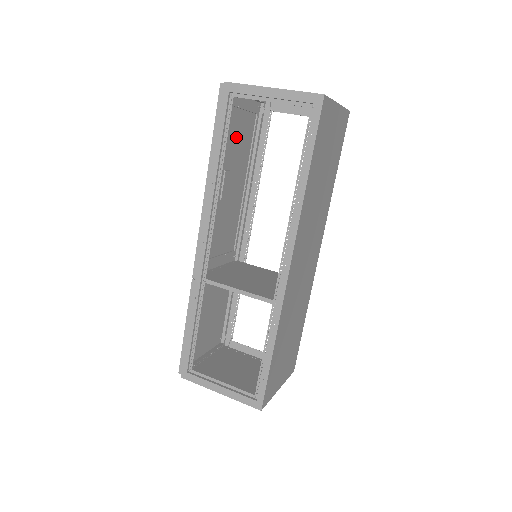
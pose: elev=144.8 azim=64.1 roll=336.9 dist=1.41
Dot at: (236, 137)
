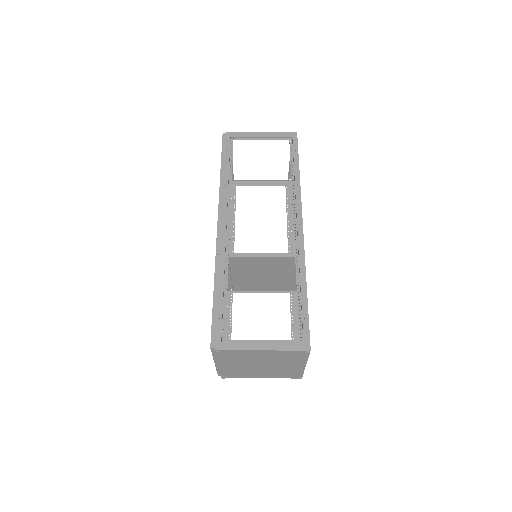
Dot at: occluded
